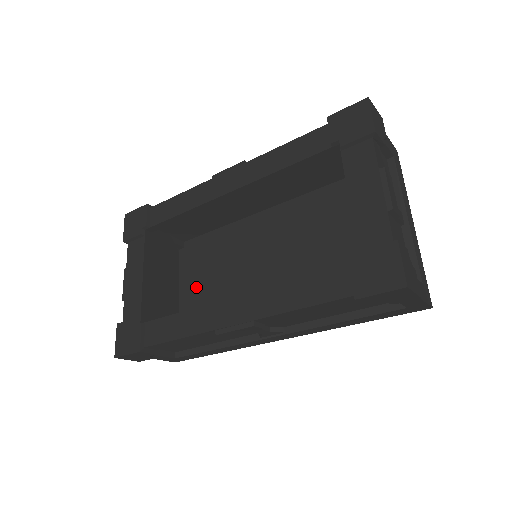
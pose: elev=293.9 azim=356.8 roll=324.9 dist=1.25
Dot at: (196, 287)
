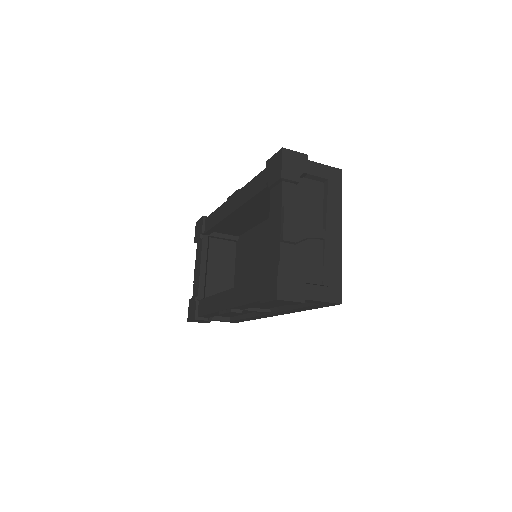
Dot at: (241, 272)
